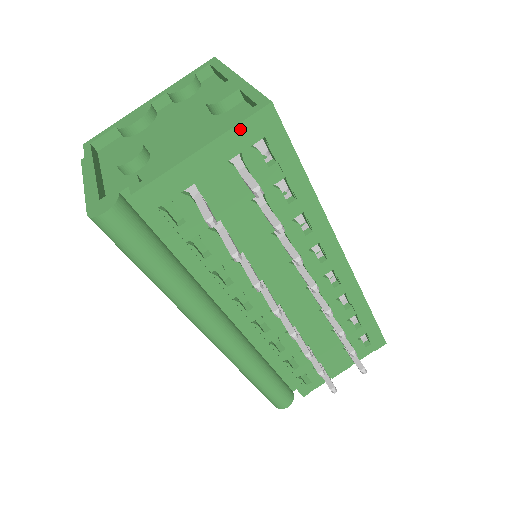
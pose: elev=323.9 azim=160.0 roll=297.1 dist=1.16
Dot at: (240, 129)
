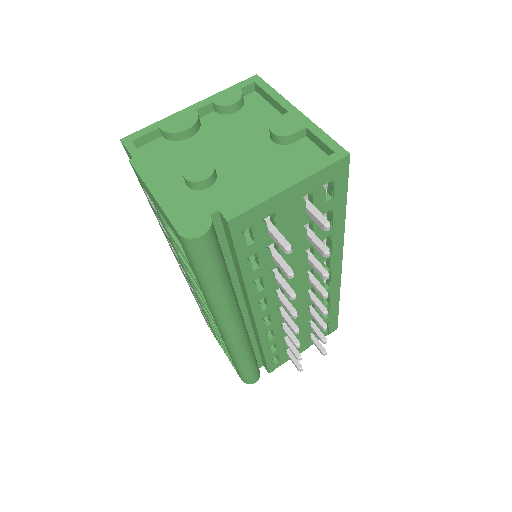
Dot at: (322, 173)
